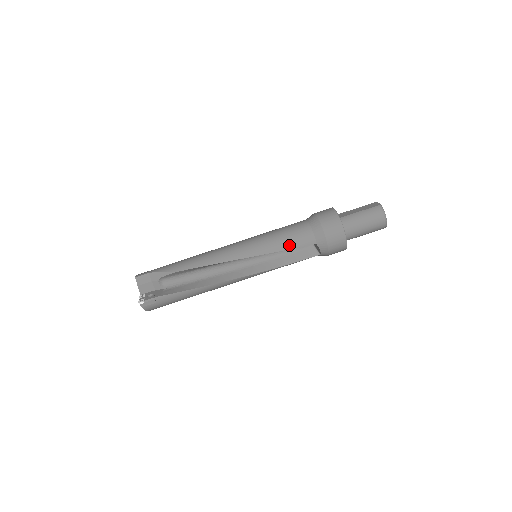
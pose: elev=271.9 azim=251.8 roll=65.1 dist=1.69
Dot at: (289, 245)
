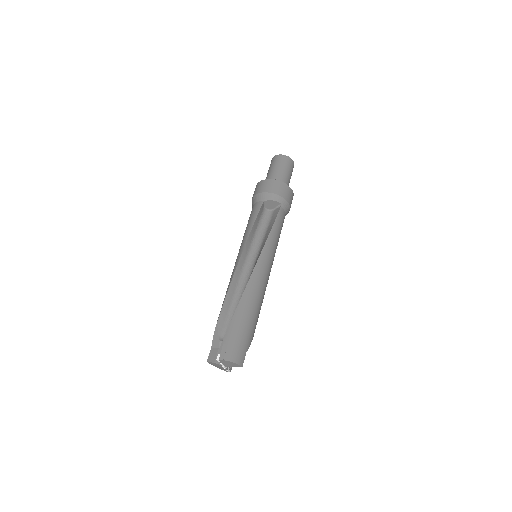
Dot at: (252, 221)
